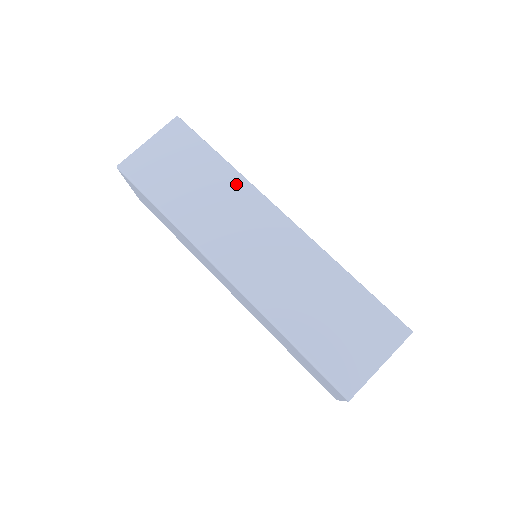
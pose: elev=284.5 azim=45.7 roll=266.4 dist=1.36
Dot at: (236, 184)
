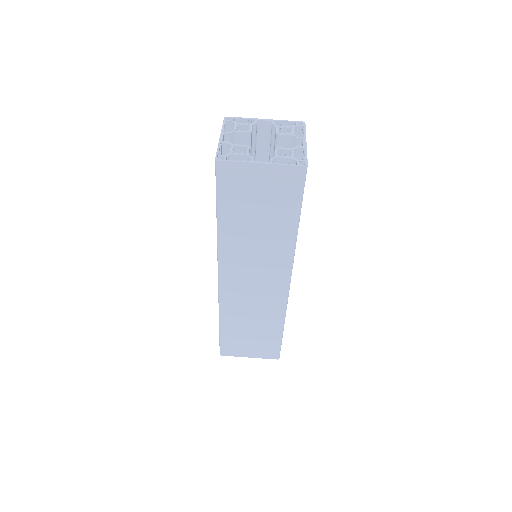
Dot at: (285, 248)
